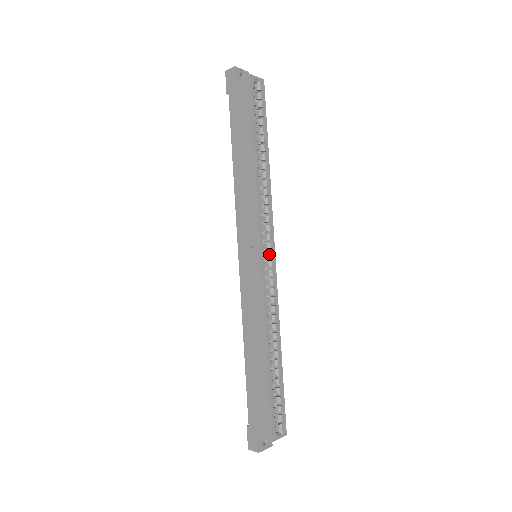
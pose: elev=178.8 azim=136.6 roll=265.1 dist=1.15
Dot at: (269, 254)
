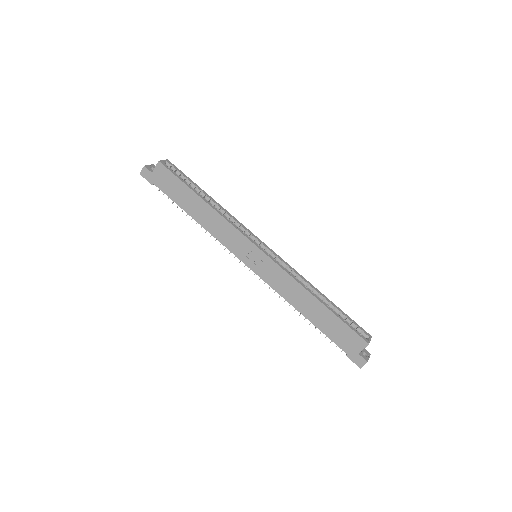
Dot at: (263, 247)
